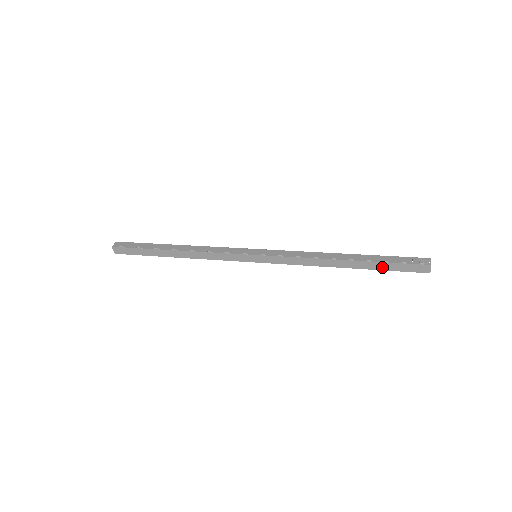
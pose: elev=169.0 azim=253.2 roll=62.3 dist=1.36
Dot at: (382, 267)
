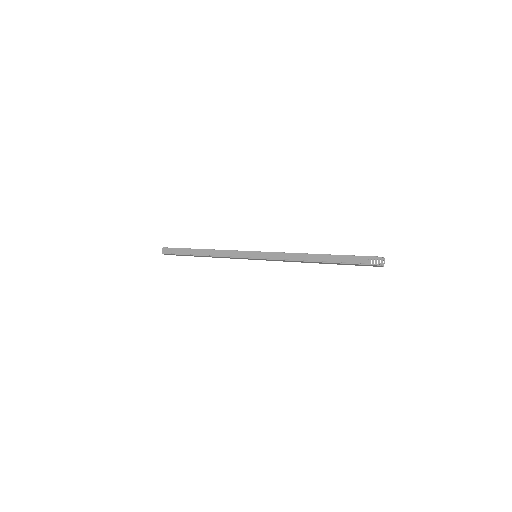
Dot at: (346, 264)
